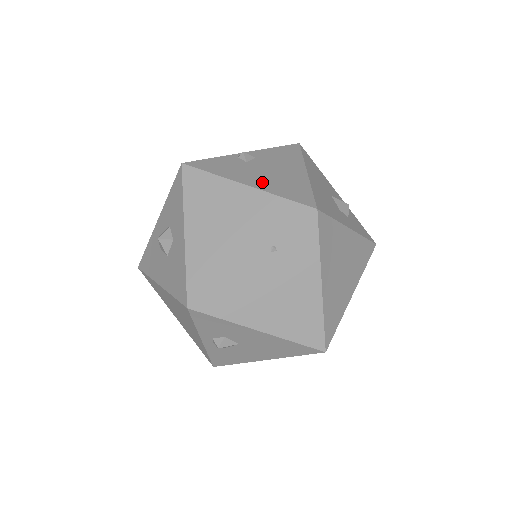
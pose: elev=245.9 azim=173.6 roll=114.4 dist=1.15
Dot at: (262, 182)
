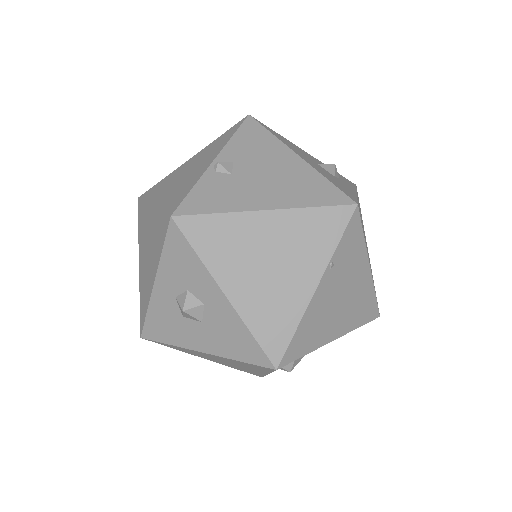
Dot at: (277, 196)
